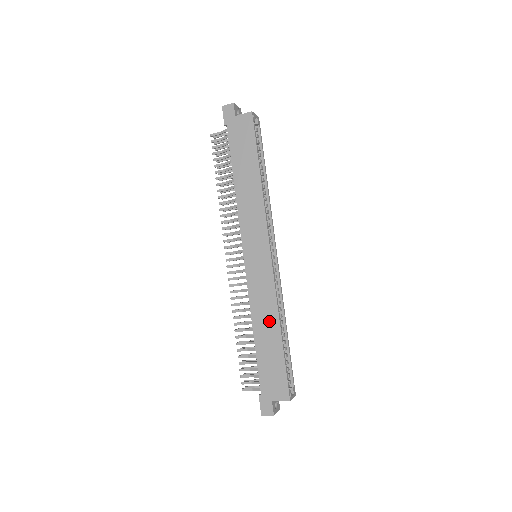
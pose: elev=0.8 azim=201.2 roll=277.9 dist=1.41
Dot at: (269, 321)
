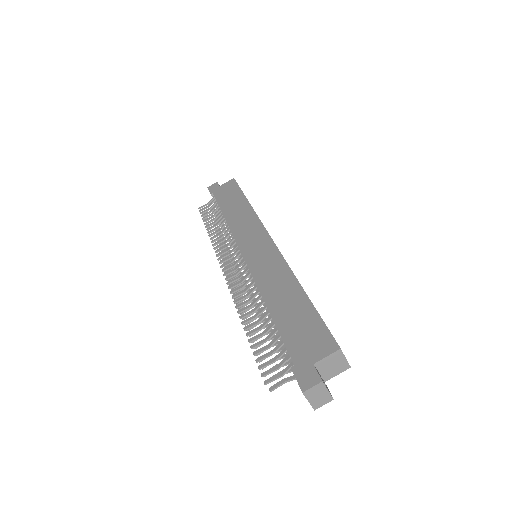
Dot at: (284, 285)
